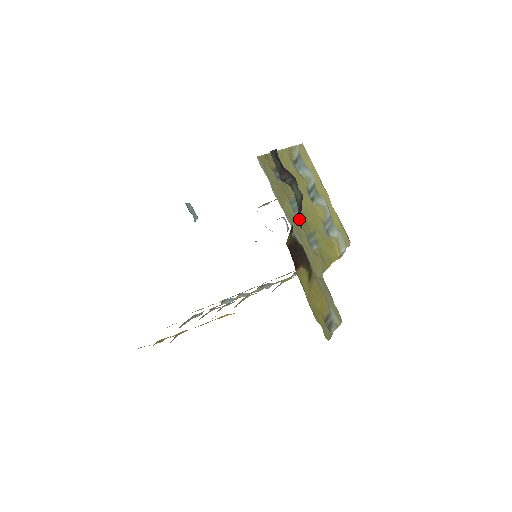
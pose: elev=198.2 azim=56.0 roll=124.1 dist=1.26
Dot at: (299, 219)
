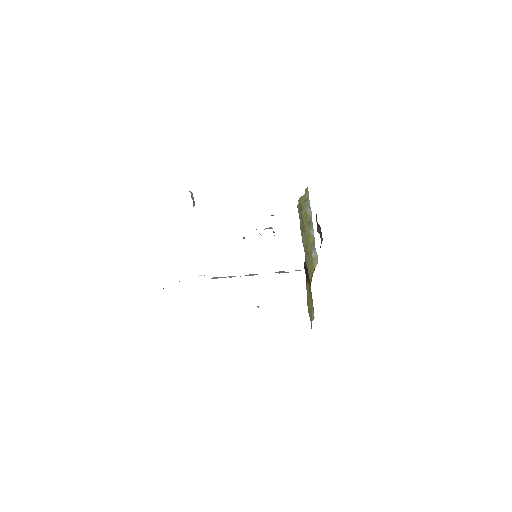
Dot at: occluded
